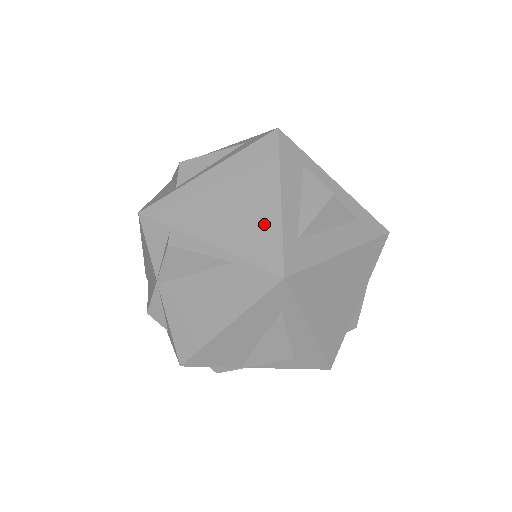
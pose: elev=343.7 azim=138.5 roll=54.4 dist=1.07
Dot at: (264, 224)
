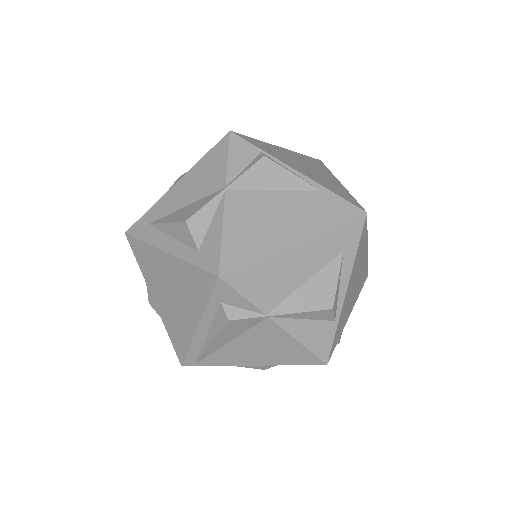
Dot at: (337, 186)
